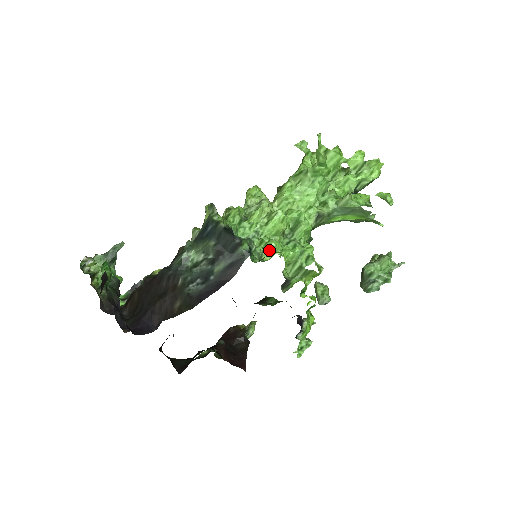
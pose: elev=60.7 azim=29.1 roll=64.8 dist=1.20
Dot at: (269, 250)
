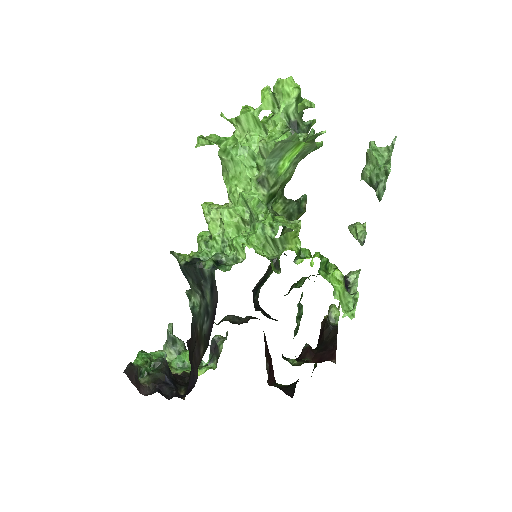
Dot at: (237, 249)
